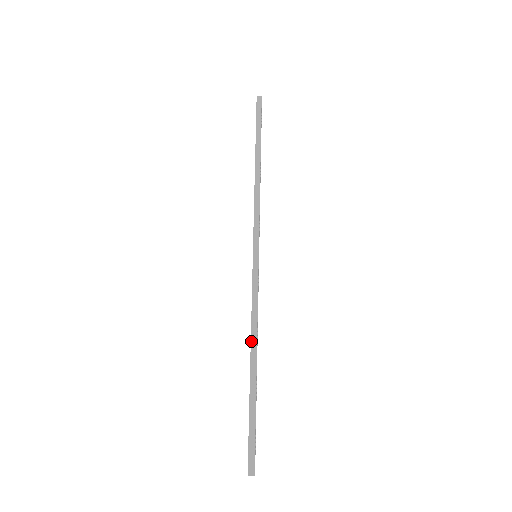
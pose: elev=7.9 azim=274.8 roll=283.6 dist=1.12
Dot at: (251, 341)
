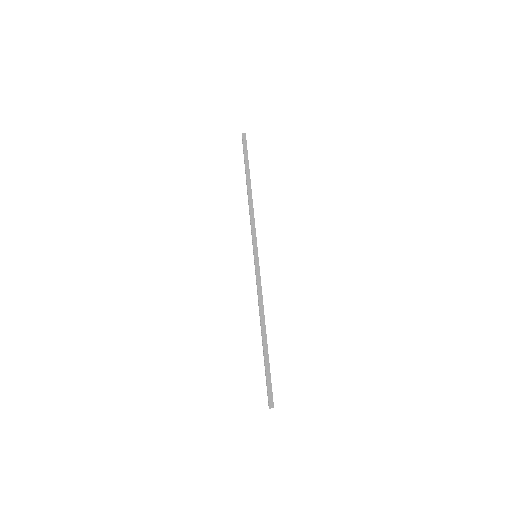
Dot at: (261, 317)
